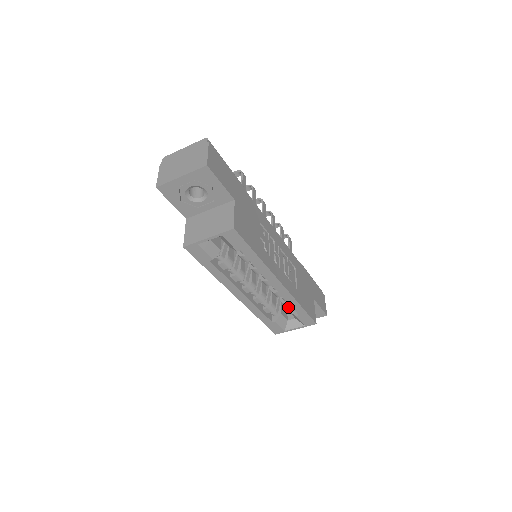
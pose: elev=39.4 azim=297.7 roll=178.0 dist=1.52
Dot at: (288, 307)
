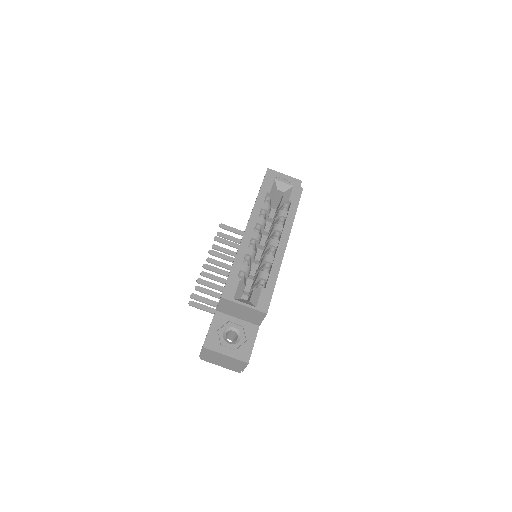
Dot at: occluded
